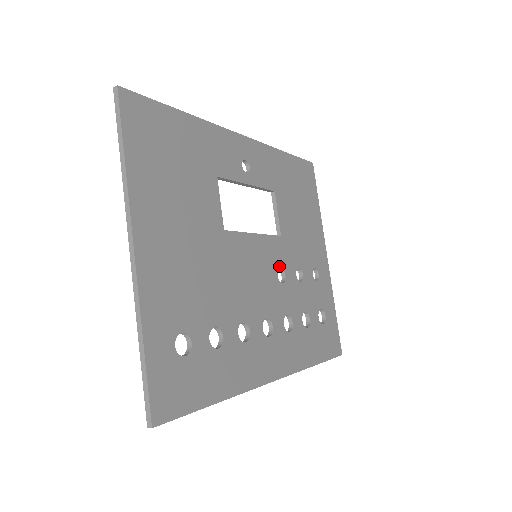
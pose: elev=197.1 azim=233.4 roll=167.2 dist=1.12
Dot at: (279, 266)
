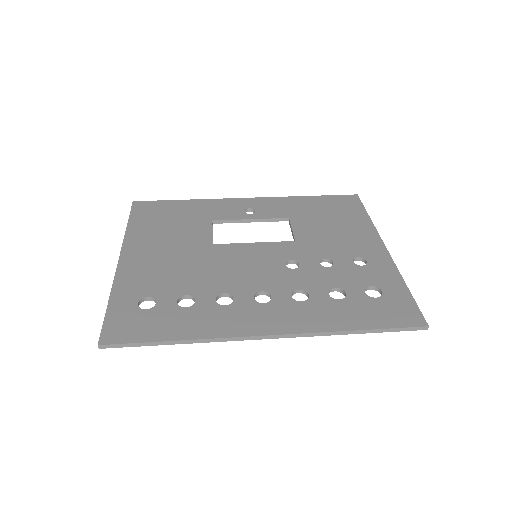
Dot at: (289, 259)
